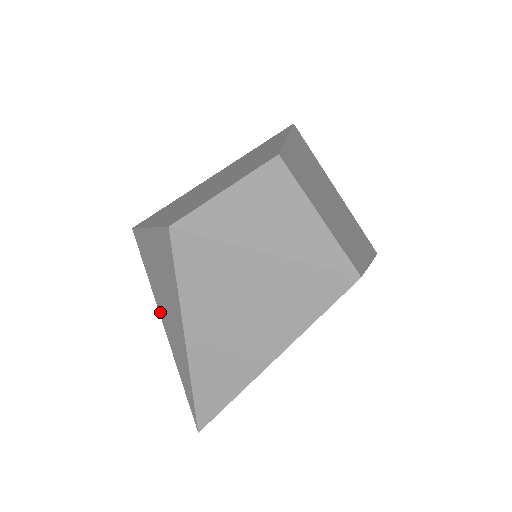
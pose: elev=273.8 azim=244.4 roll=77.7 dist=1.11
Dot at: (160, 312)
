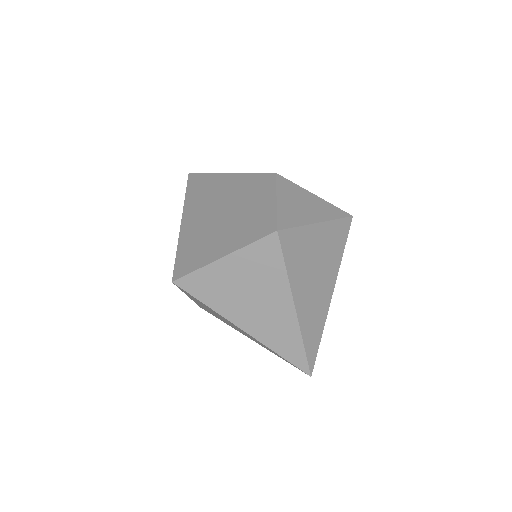
Dot at: (238, 323)
